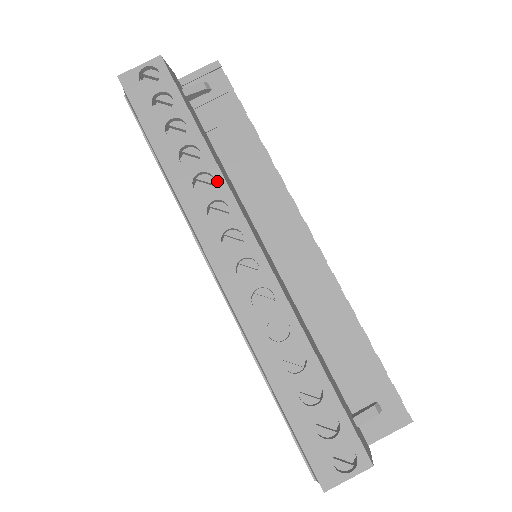
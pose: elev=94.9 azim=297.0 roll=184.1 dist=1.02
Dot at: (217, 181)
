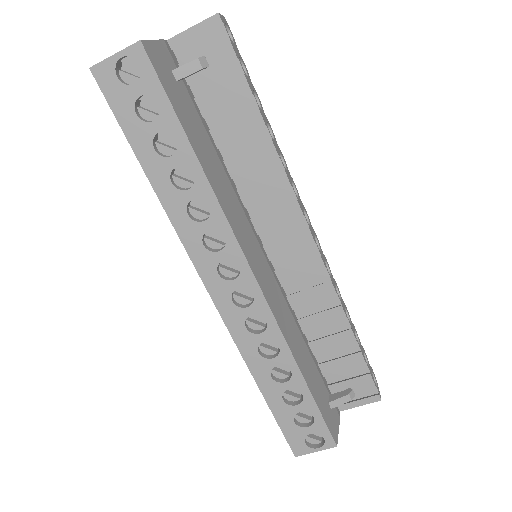
Dot at: (213, 210)
